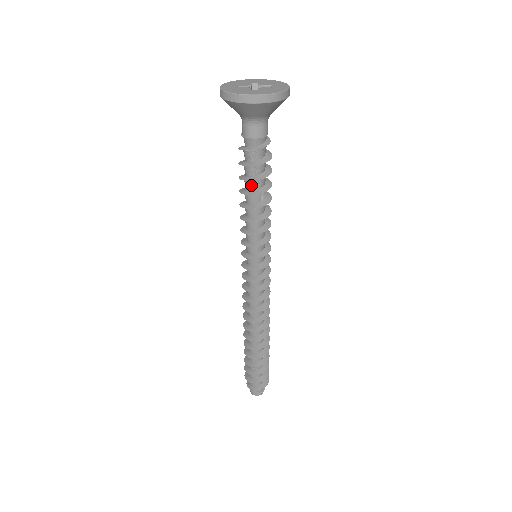
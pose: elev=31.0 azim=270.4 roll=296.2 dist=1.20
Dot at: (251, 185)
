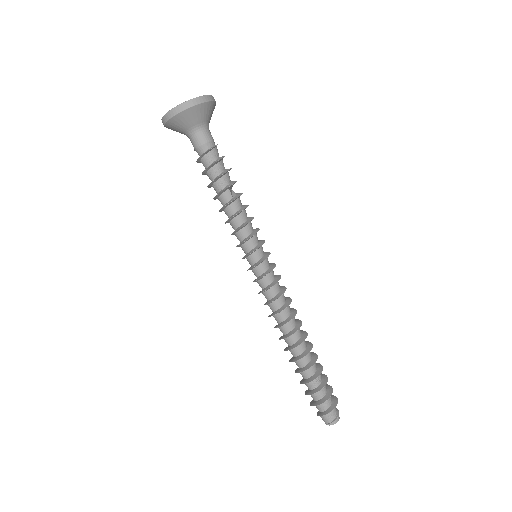
Dot at: (218, 186)
